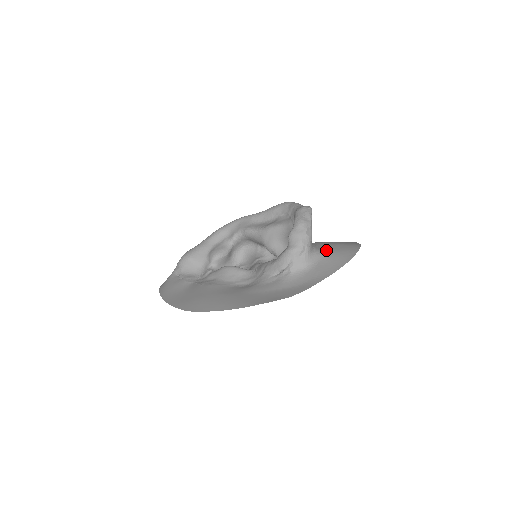
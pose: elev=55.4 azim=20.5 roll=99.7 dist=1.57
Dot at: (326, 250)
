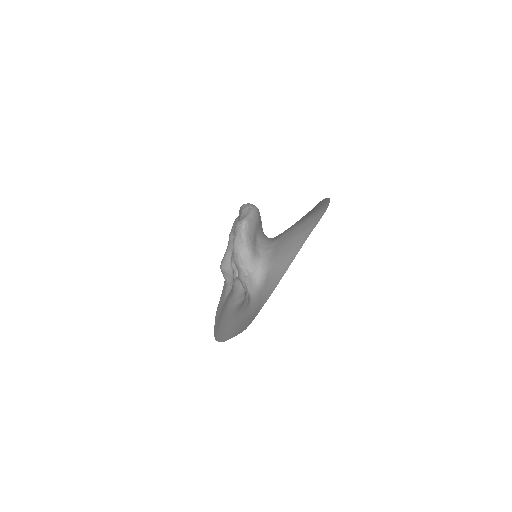
Dot at: (274, 257)
